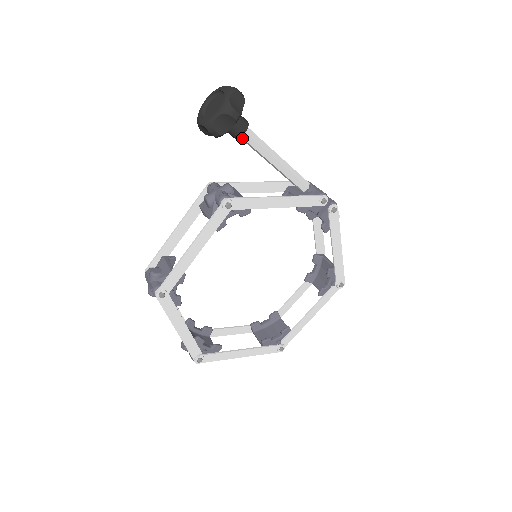
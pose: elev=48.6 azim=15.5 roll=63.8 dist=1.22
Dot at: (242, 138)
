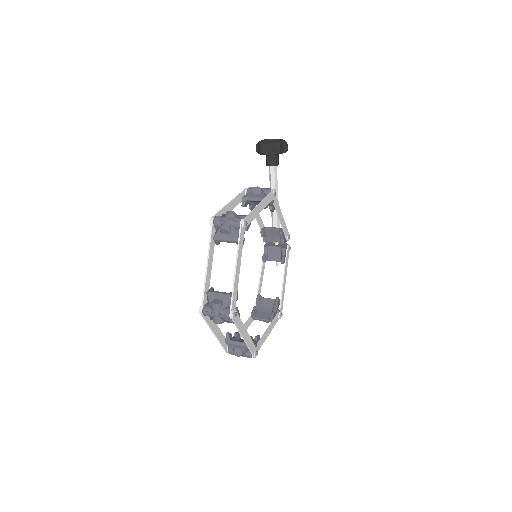
Dot at: (273, 169)
